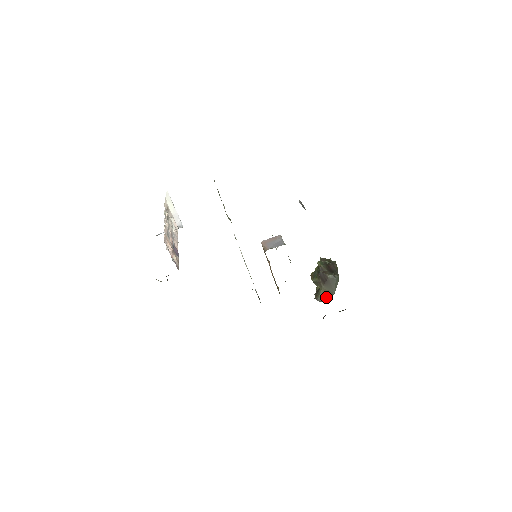
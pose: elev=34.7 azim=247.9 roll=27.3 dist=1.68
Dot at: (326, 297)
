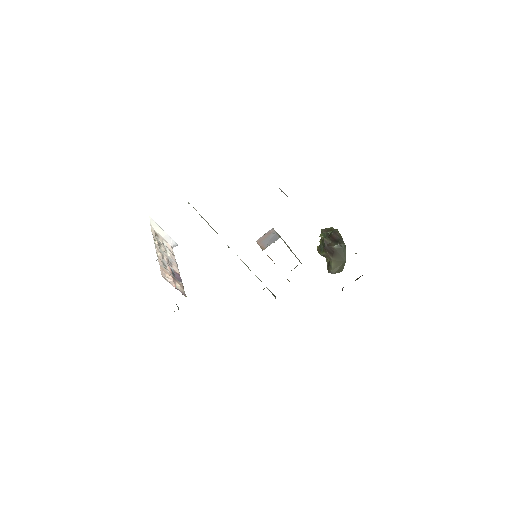
Dot at: (339, 268)
